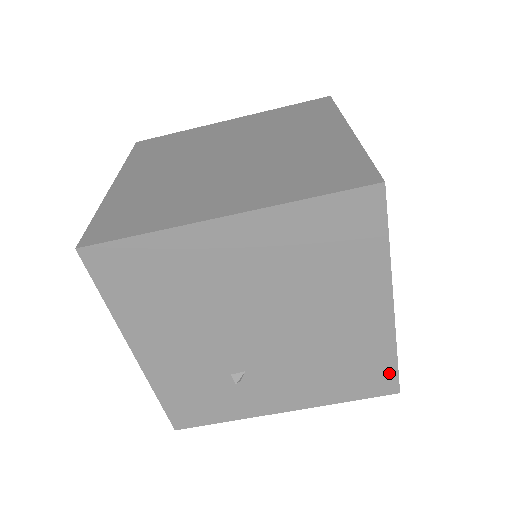
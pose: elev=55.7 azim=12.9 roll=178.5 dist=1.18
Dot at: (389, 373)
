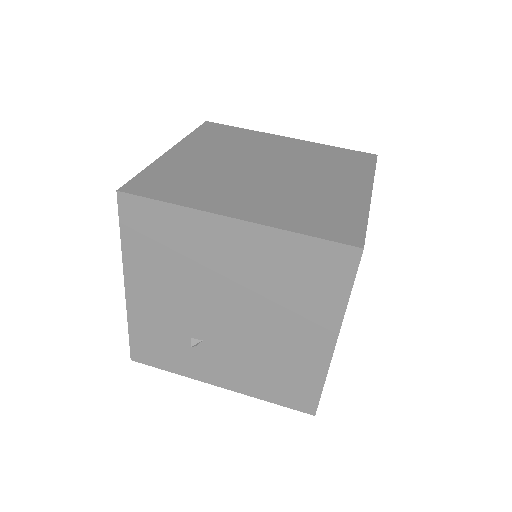
Dot at: (312, 396)
